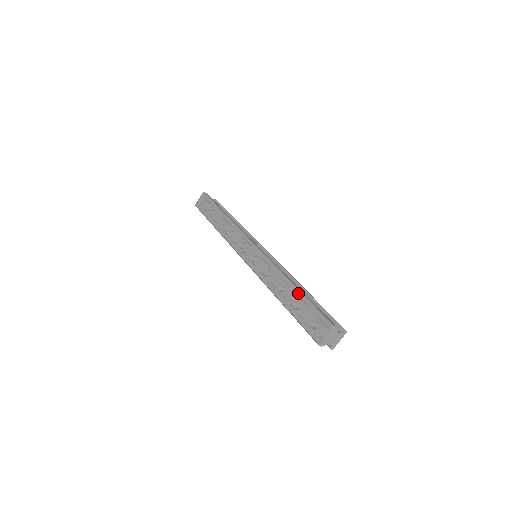
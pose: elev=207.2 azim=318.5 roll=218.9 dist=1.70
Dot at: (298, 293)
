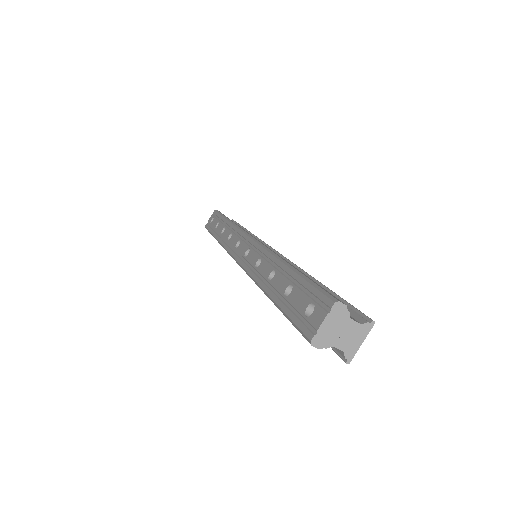
Dot at: (290, 271)
